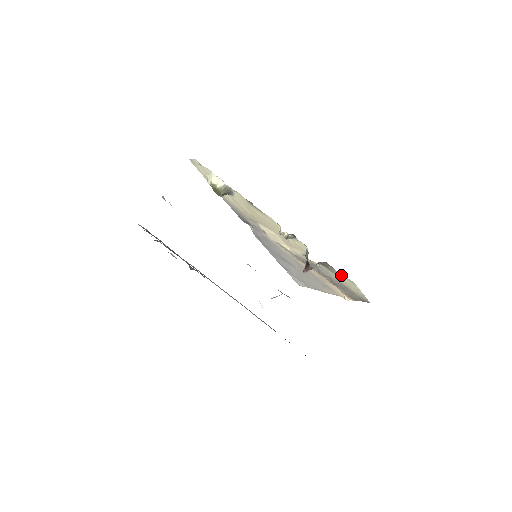
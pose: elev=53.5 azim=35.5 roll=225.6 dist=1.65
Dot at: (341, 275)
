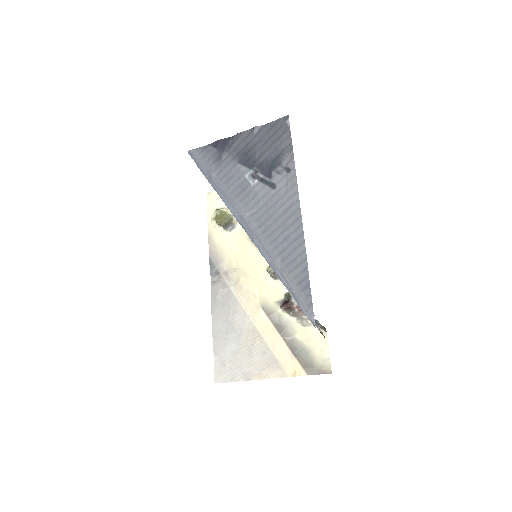
Dot at: occluded
